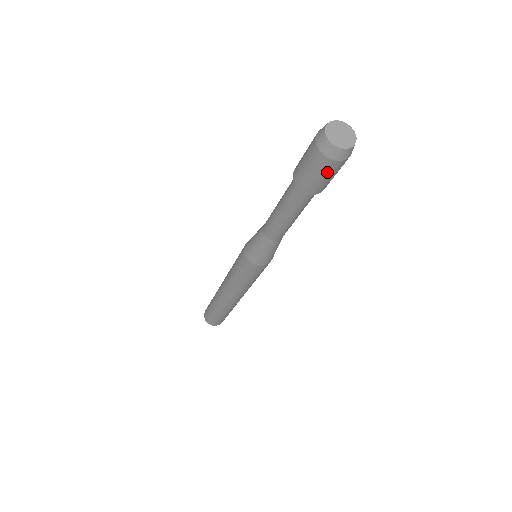
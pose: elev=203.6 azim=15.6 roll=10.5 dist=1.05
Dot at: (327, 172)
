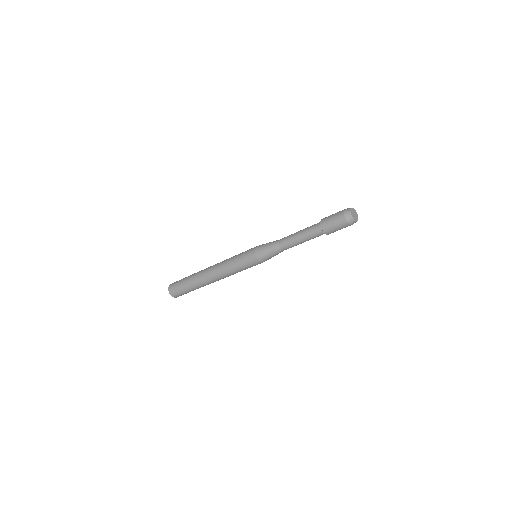
Dot at: (340, 226)
